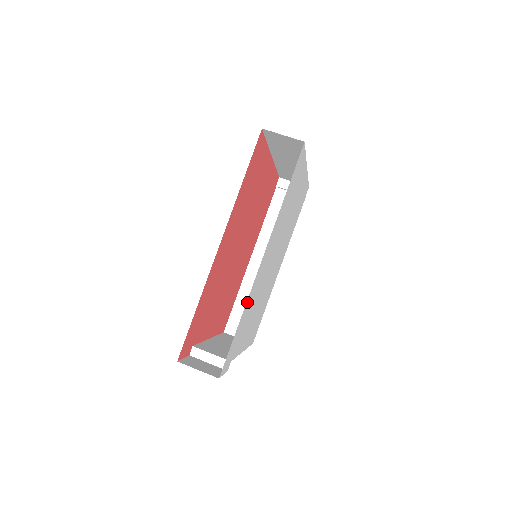
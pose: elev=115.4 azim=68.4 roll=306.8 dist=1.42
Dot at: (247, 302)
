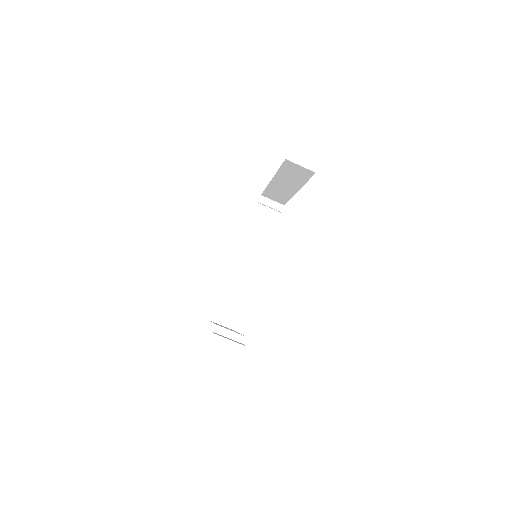
Dot at: occluded
